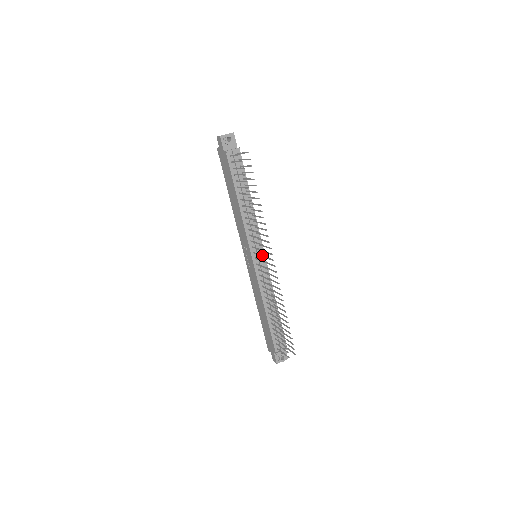
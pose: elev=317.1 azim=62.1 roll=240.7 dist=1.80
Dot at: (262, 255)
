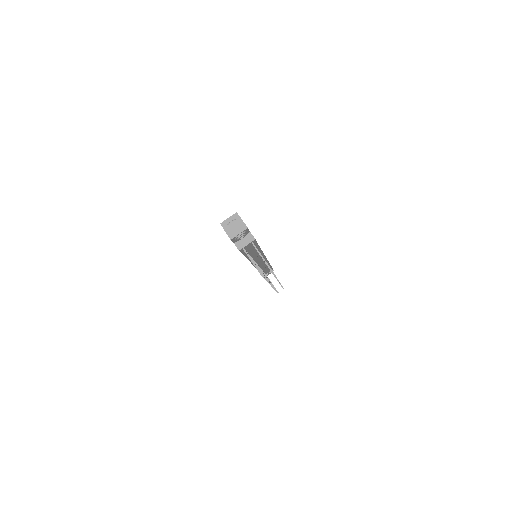
Dot at: (268, 280)
